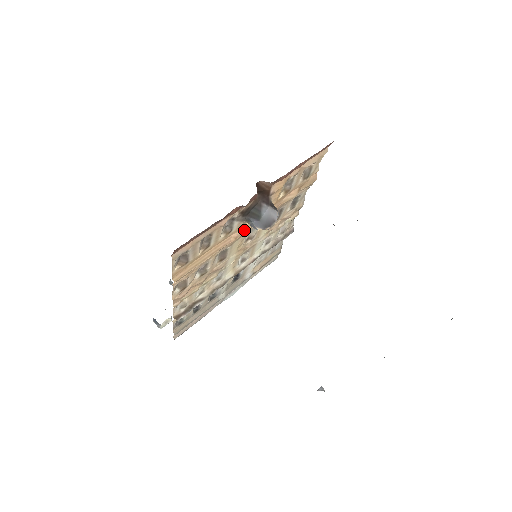
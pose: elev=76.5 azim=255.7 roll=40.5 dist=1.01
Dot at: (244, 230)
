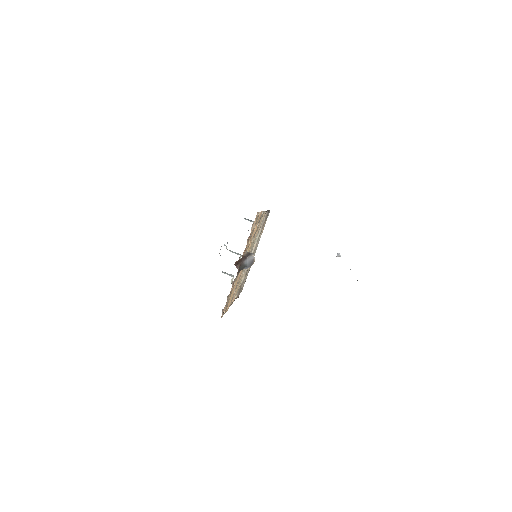
Dot at: occluded
